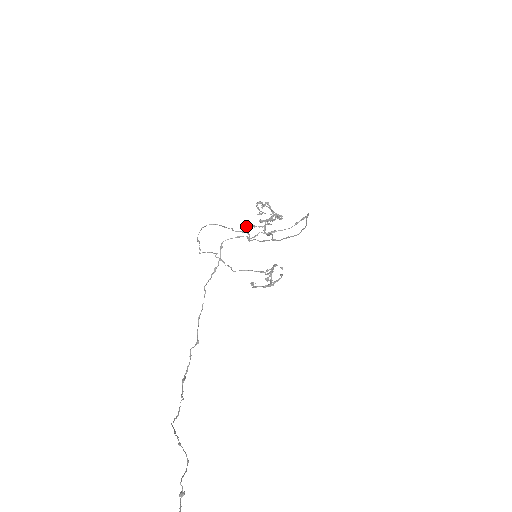
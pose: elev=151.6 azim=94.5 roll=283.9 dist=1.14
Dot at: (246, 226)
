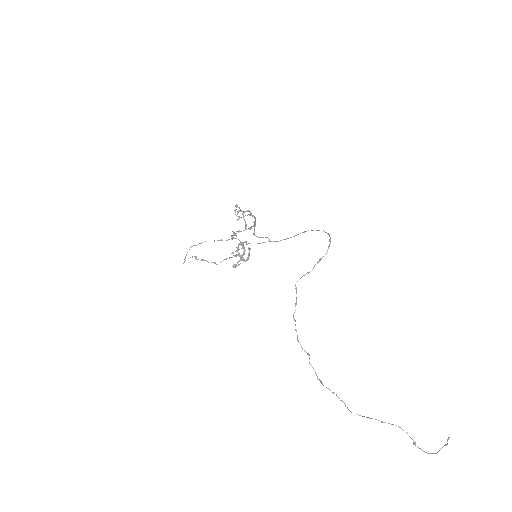
Dot at: (236, 235)
